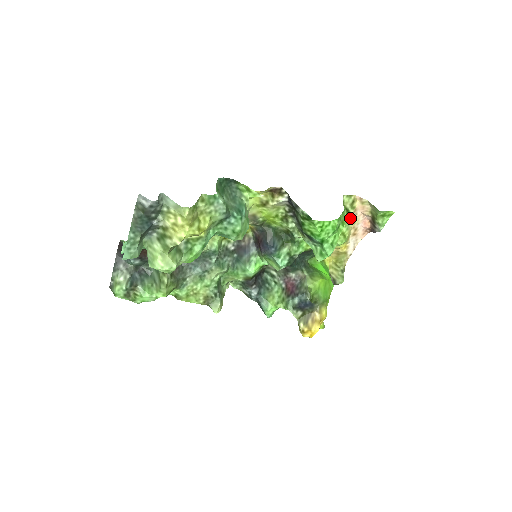
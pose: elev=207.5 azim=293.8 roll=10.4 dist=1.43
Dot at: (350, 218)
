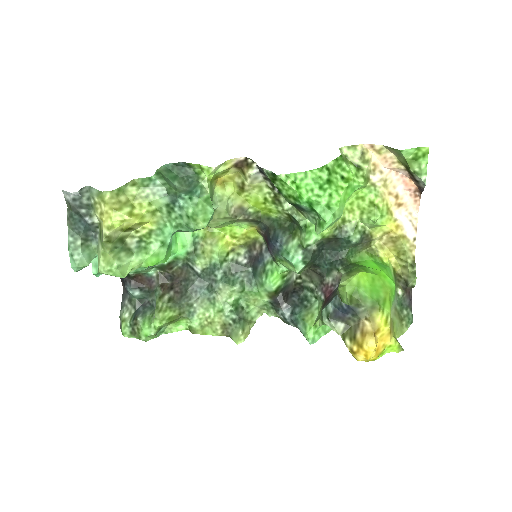
Dot at: (373, 179)
